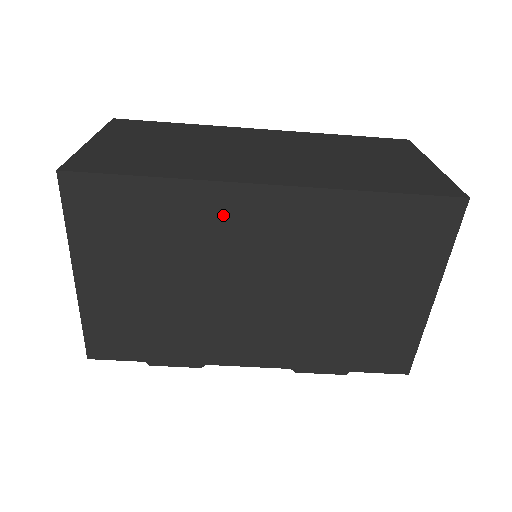
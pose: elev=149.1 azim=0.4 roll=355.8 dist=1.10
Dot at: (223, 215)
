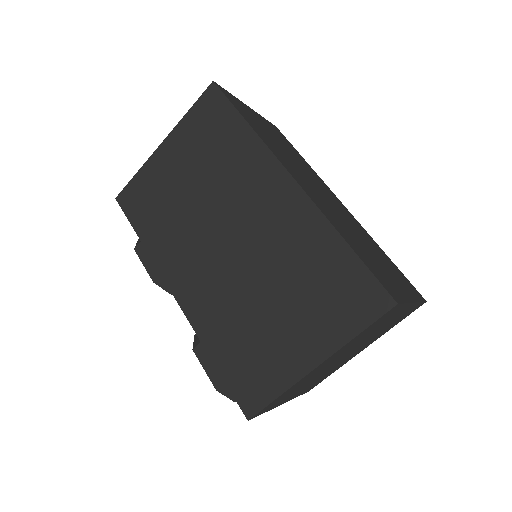
Dot at: (256, 175)
